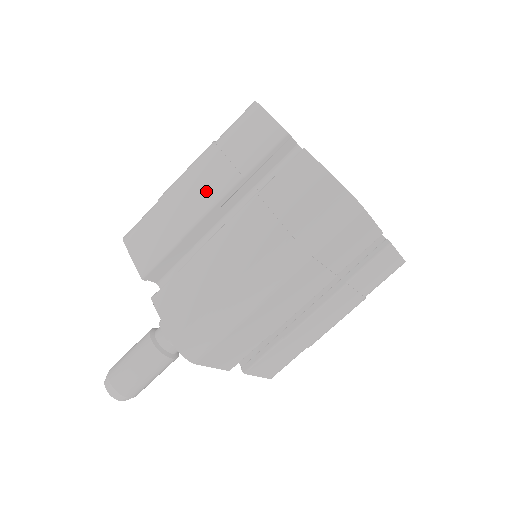
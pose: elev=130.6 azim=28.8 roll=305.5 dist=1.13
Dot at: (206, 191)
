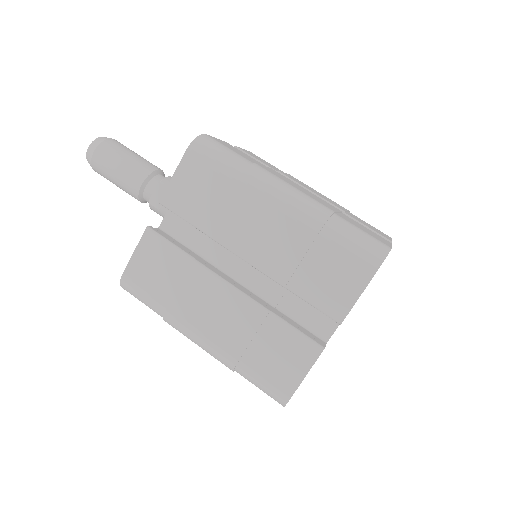
Dot at: (262, 246)
